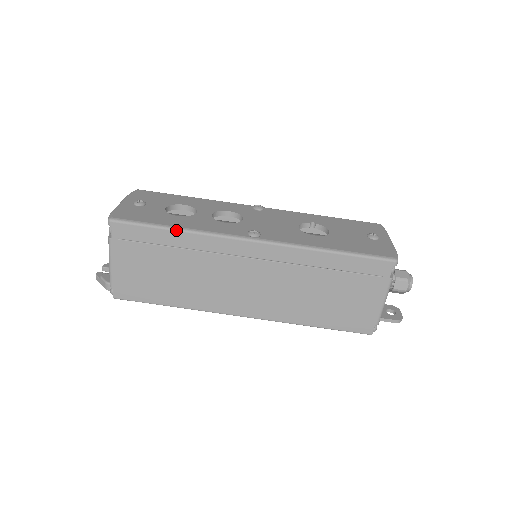
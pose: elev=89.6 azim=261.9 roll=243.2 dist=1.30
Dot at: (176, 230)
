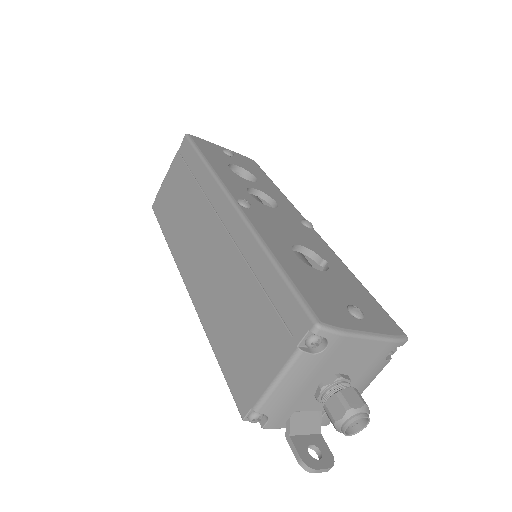
Dot at: (204, 162)
